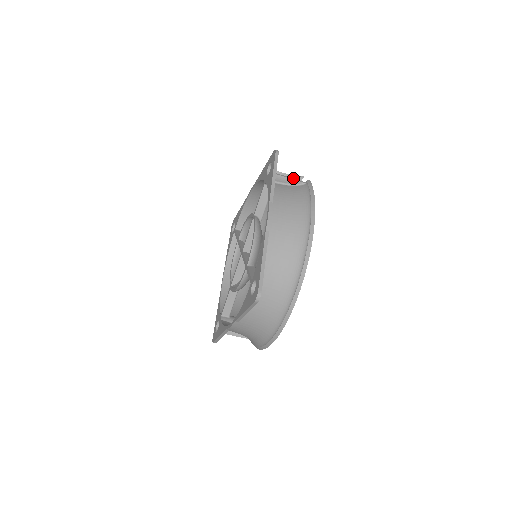
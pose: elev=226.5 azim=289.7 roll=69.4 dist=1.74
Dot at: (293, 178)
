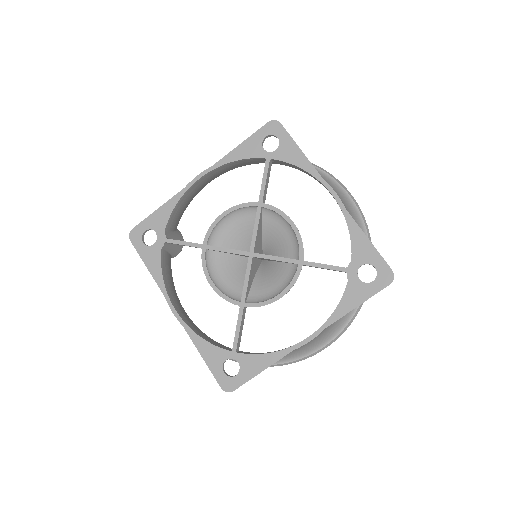
Dot at: occluded
